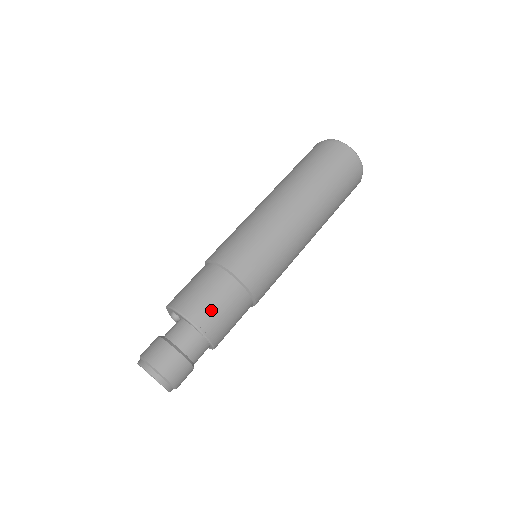
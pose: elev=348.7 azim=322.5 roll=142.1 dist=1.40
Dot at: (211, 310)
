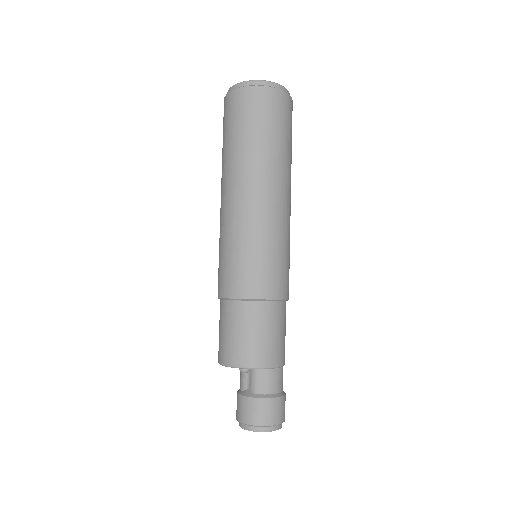
Dot at: (278, 344)
